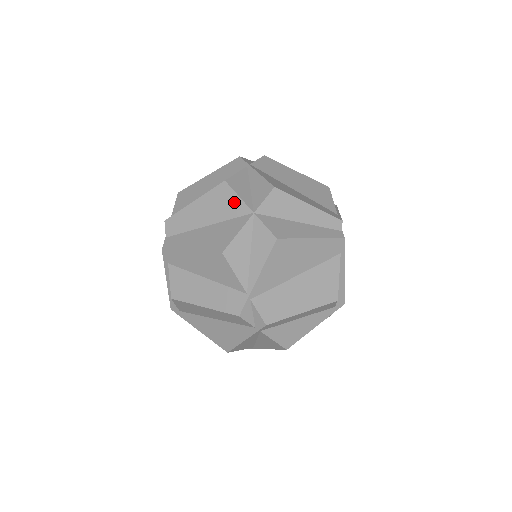
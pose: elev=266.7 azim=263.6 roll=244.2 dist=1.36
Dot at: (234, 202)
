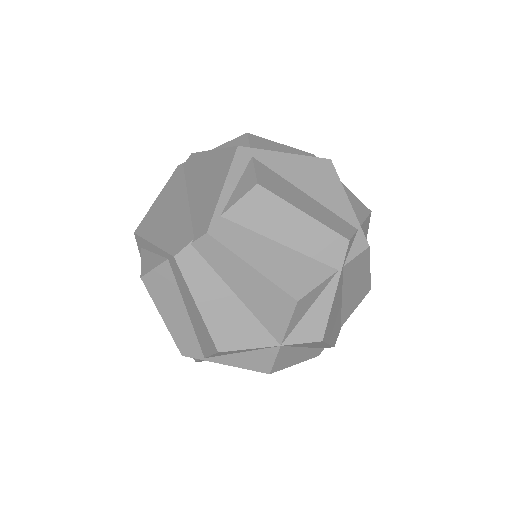
Dot at: (280, 321)
